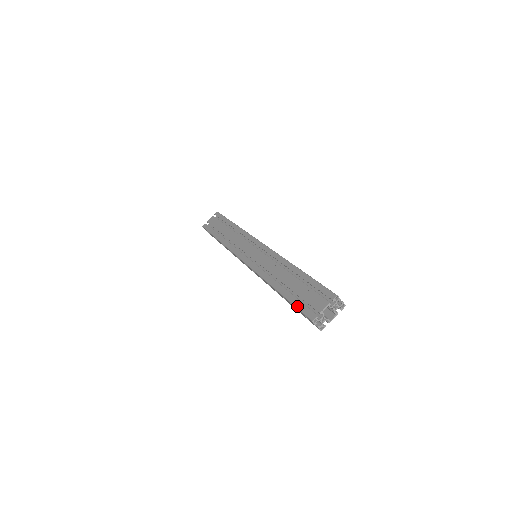
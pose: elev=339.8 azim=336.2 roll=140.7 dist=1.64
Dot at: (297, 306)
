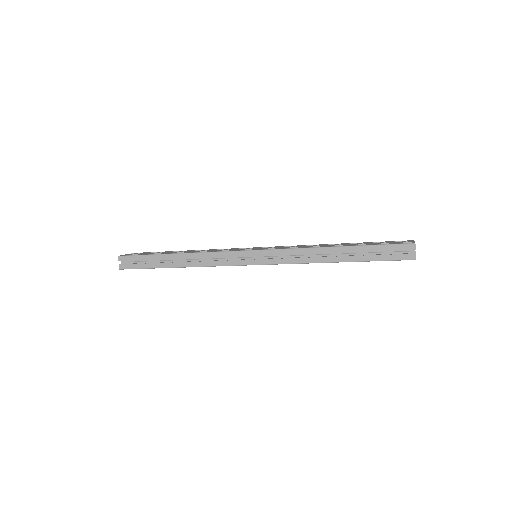
Dot at: (383, 244)
